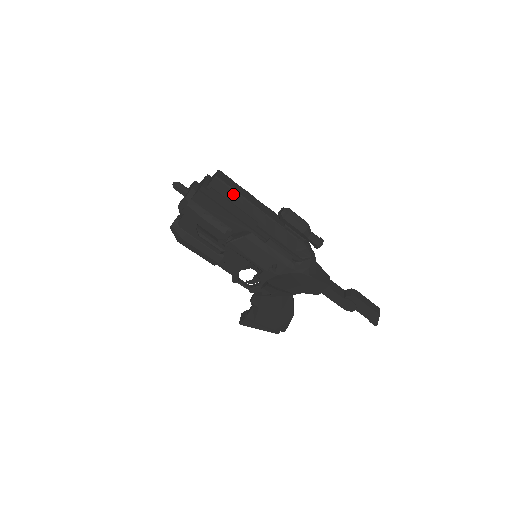
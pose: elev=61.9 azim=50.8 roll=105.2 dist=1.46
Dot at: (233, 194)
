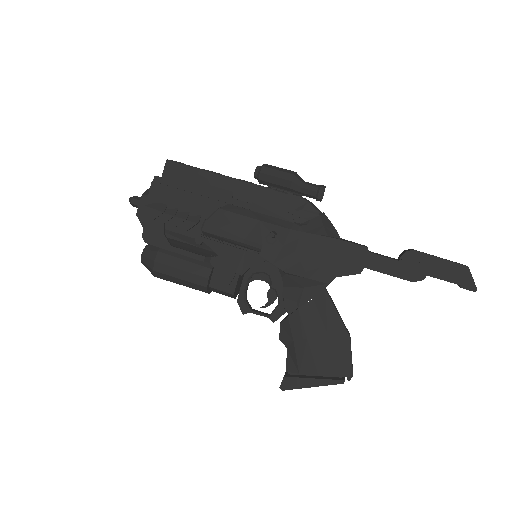
Dot at: (192, 171)
